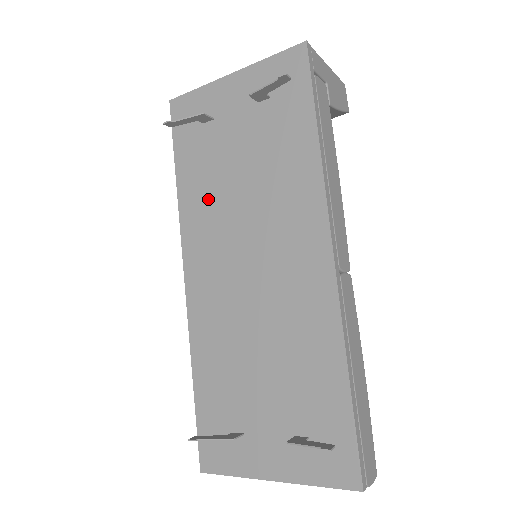
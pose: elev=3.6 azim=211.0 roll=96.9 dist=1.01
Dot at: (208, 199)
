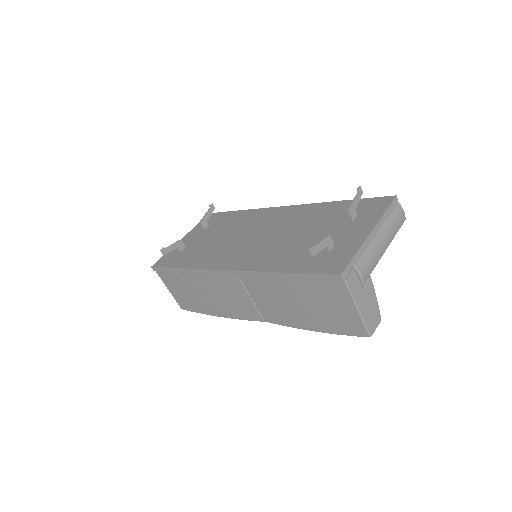
Dot at: (209, 253)
